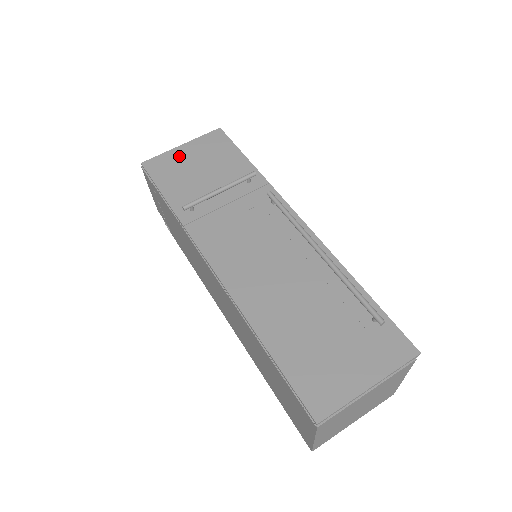
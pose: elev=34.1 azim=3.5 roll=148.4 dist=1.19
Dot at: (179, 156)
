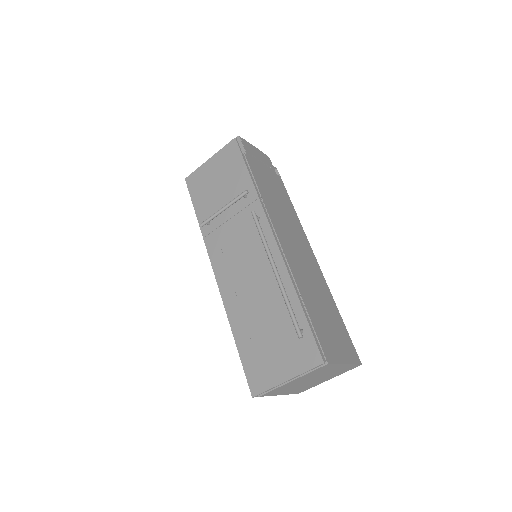
Dot at: (206, 171)
